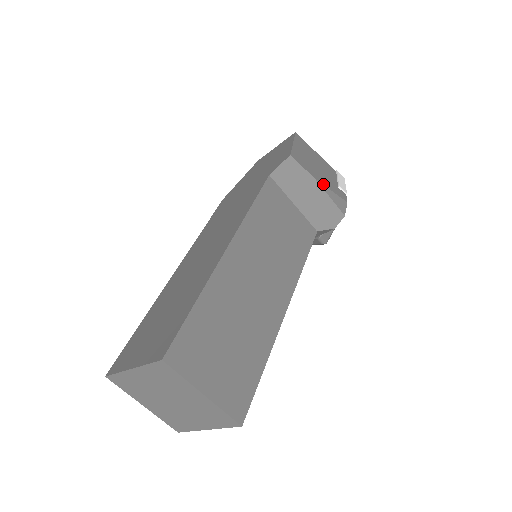
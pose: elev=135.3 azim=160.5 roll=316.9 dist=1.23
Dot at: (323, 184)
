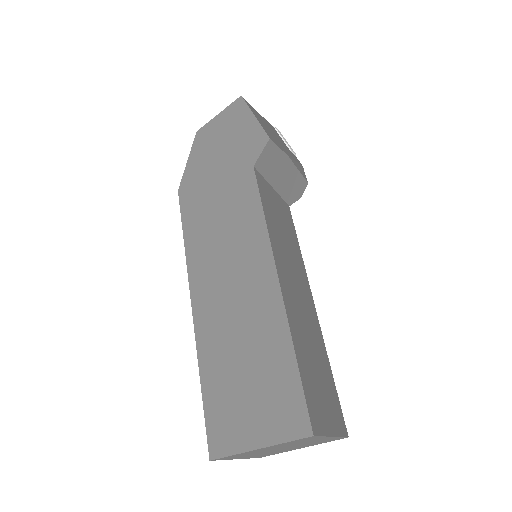
Dot at: (291, 158)
